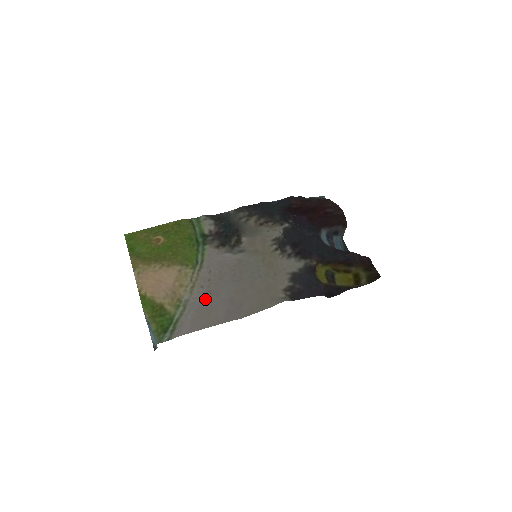
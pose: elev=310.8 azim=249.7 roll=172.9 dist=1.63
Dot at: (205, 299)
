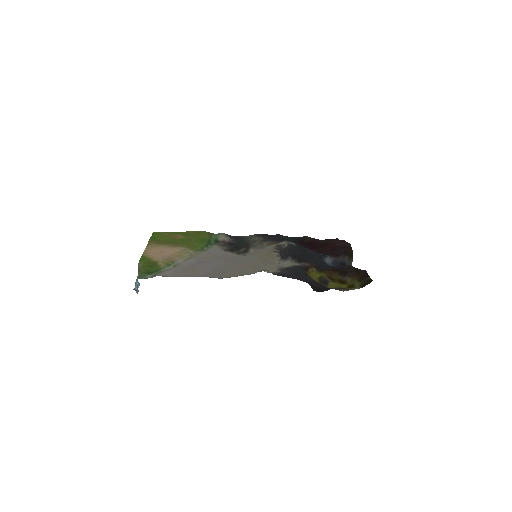
Dot at: (194, 264)
